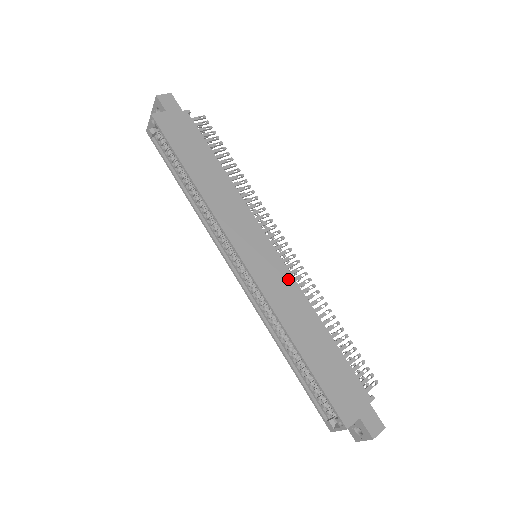
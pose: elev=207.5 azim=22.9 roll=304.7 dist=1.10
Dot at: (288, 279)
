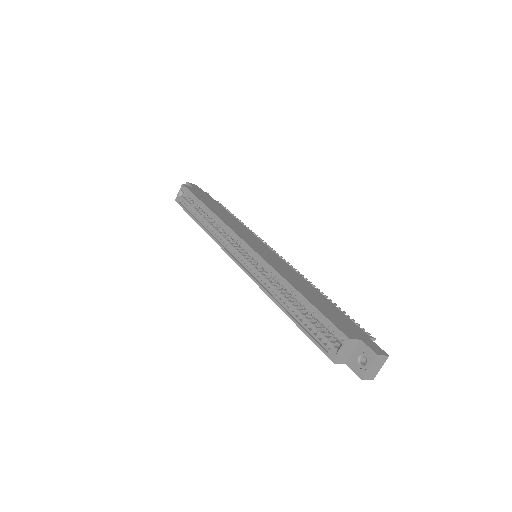
Dot at: (284, 263)
